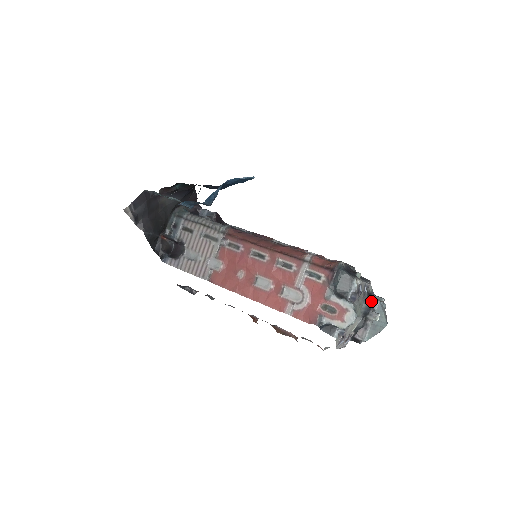
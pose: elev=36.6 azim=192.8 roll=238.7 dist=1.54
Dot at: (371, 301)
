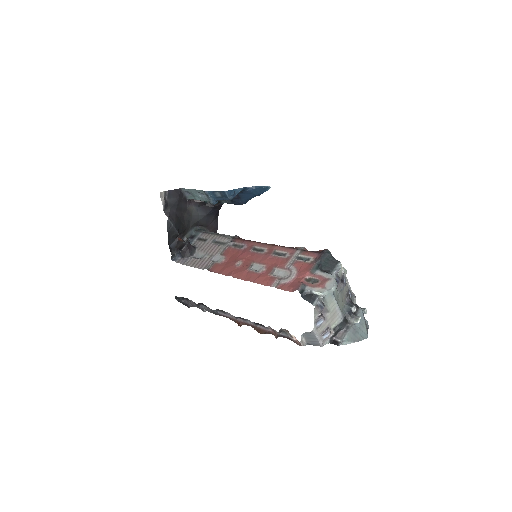
Dot at: (354, 305)
